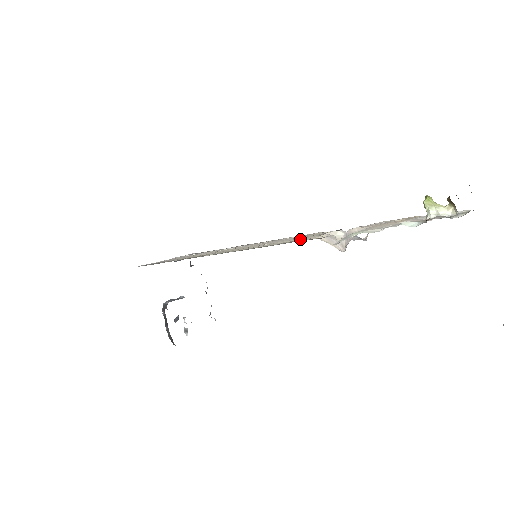
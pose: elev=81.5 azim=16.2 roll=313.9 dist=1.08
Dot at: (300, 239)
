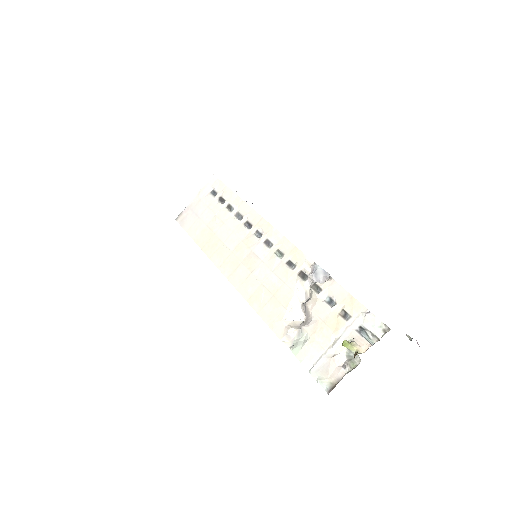
Dot at: (275, 307)
